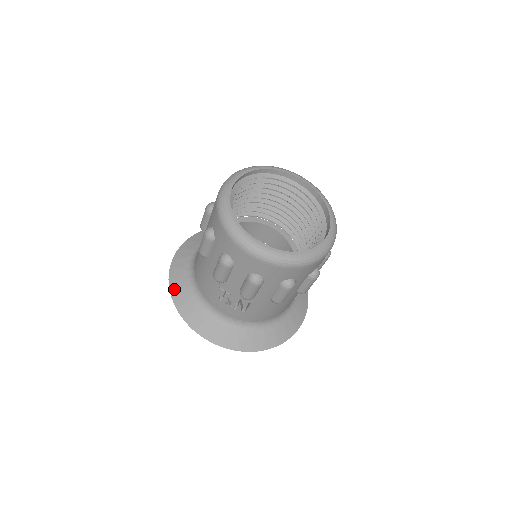
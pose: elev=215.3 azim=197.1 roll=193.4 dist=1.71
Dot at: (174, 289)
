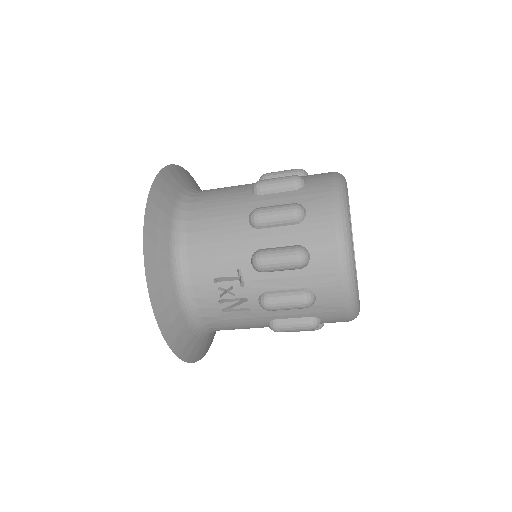
Dot at: (151, 216)
